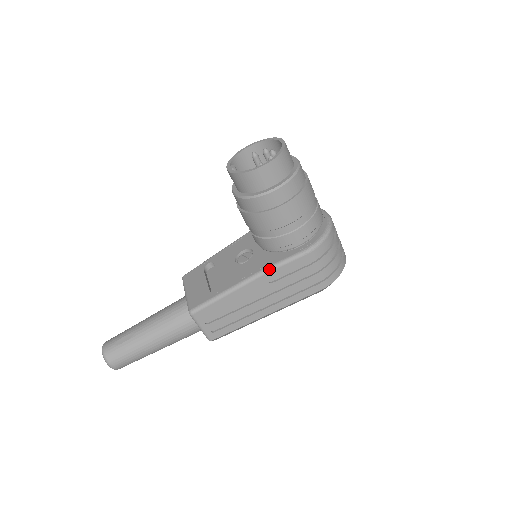
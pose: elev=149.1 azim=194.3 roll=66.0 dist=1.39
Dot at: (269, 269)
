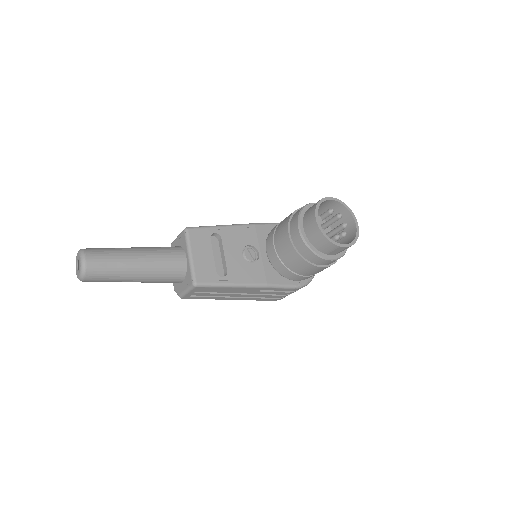
Dot at: (270, 286)
